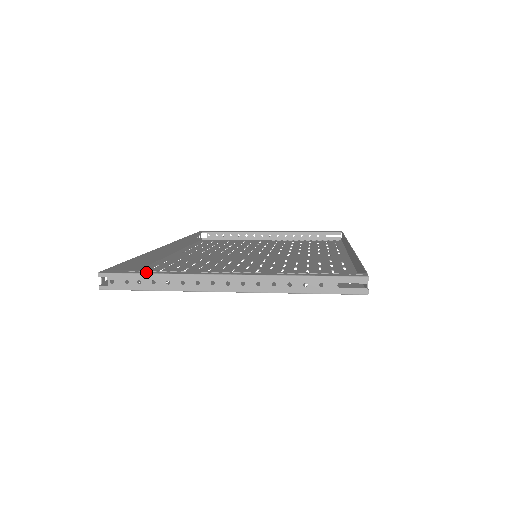
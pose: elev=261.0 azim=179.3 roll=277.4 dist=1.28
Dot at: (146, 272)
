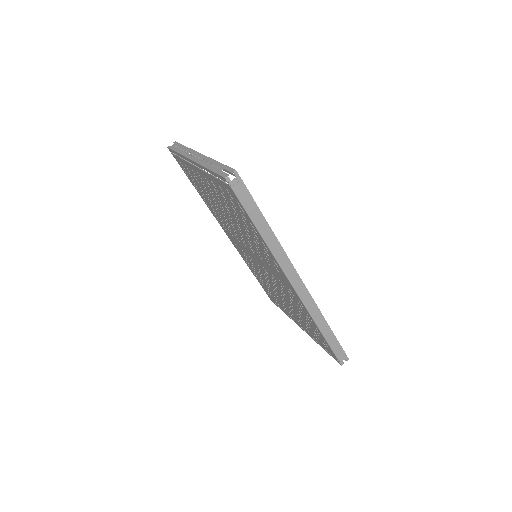
Dot at: occluded
